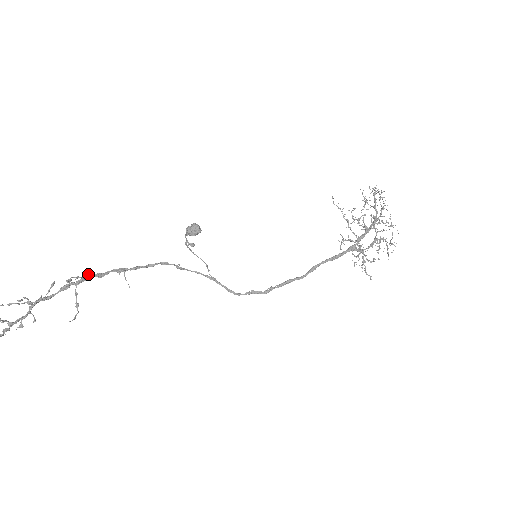
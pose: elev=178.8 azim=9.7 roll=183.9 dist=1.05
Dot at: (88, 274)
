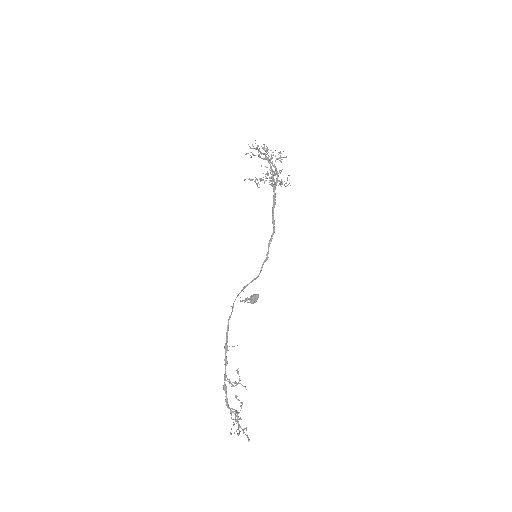
Dot at: (237, 373)
